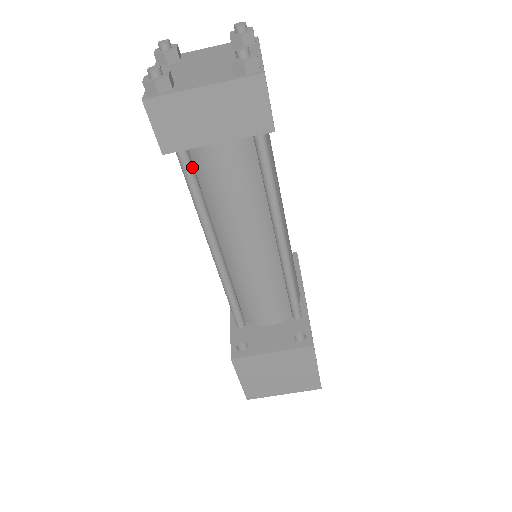
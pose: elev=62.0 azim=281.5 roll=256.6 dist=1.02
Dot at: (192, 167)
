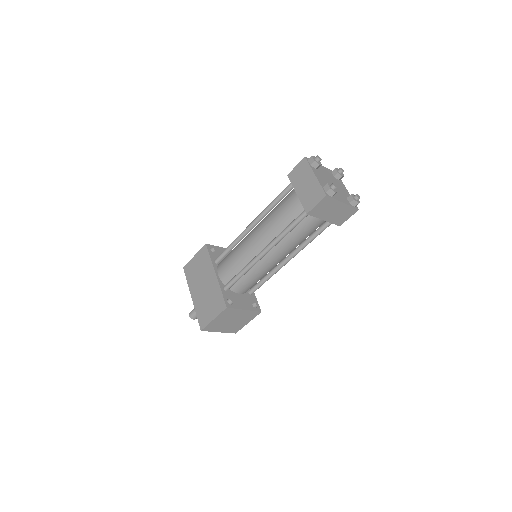
Dot at: (302, 220)
